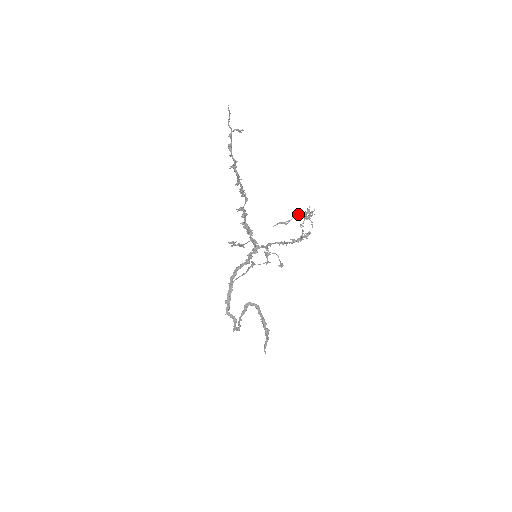
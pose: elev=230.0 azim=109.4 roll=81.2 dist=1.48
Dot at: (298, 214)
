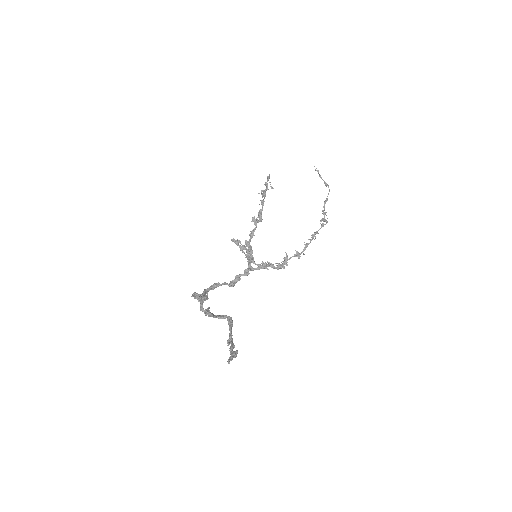
Dot at: (326, 185)
